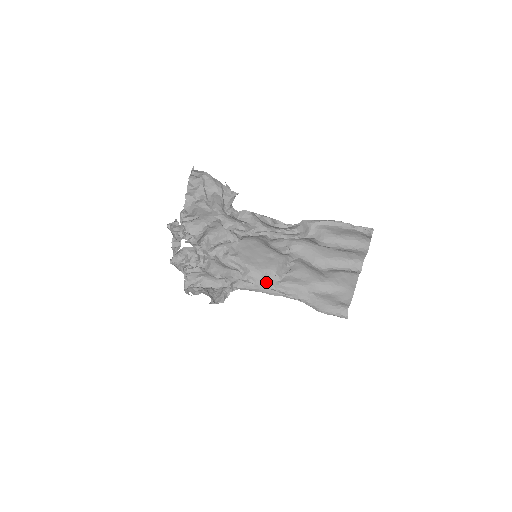
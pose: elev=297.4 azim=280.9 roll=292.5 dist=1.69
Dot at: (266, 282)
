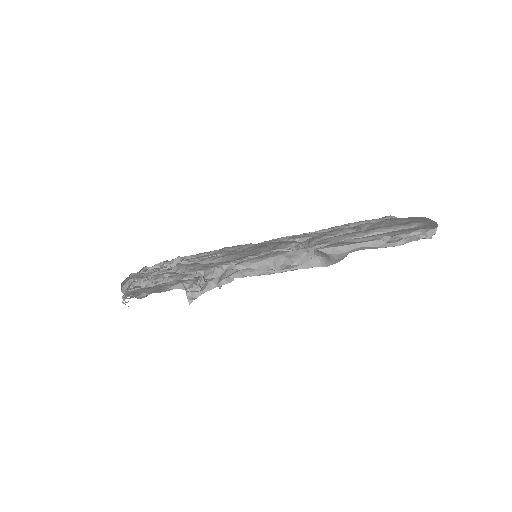
Dot at: occluded
